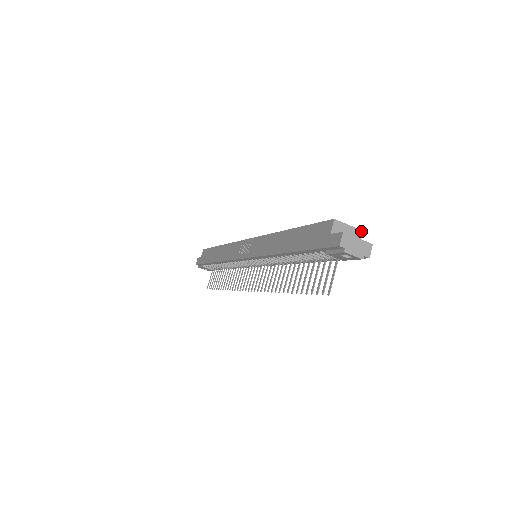
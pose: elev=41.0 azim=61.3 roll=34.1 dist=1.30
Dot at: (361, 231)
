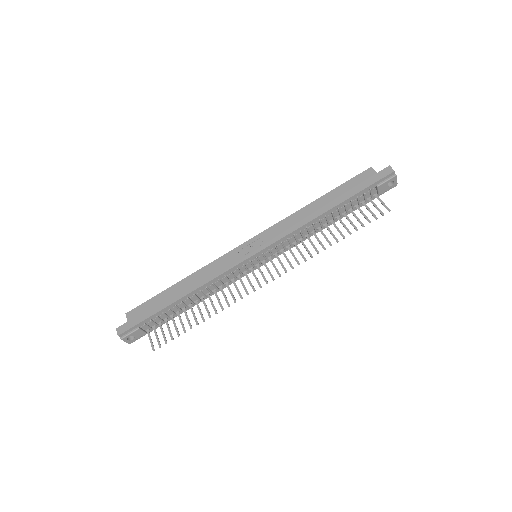
Dot at: occluded
